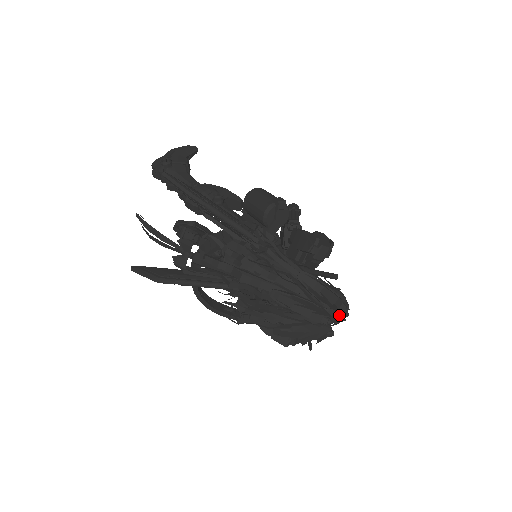
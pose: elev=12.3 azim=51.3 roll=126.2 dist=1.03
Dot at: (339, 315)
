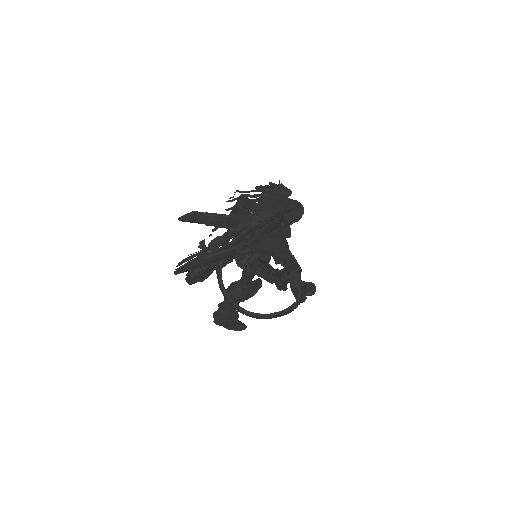
Dot at: (295, 204)
